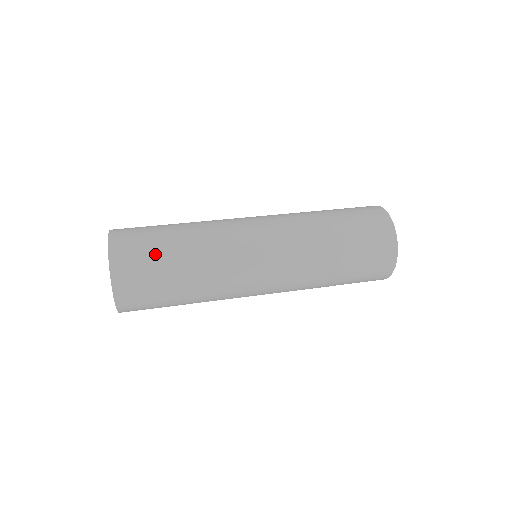
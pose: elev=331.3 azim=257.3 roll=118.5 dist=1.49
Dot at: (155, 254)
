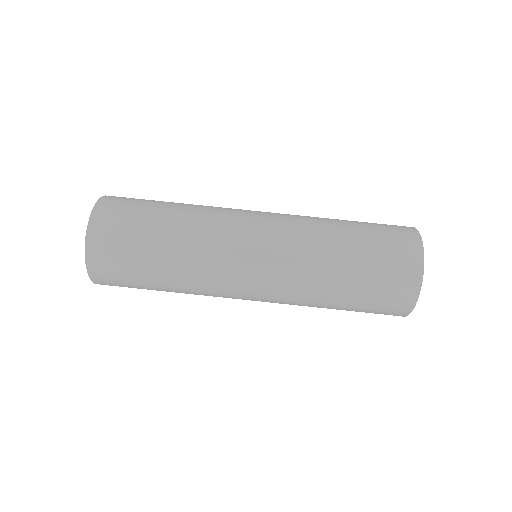
Dot at: (137, 285)
